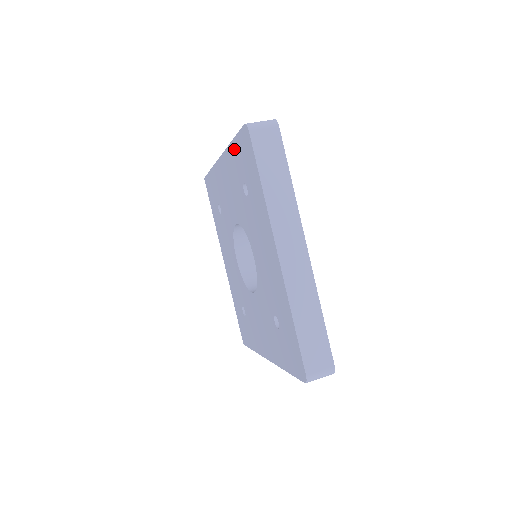
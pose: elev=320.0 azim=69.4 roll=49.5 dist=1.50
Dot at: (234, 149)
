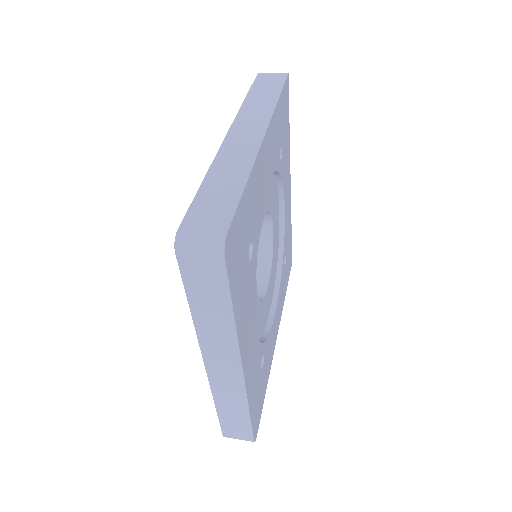
Dot at: occluded
